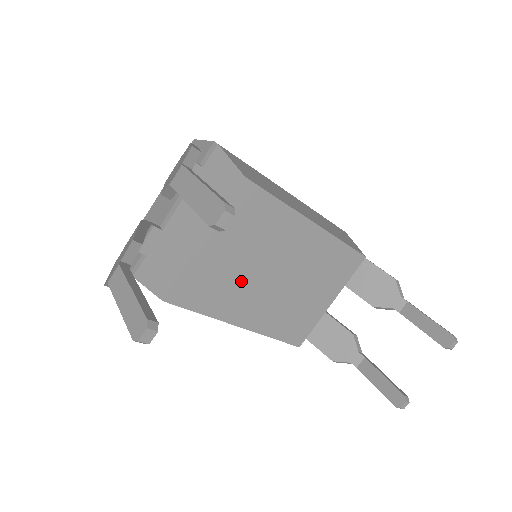
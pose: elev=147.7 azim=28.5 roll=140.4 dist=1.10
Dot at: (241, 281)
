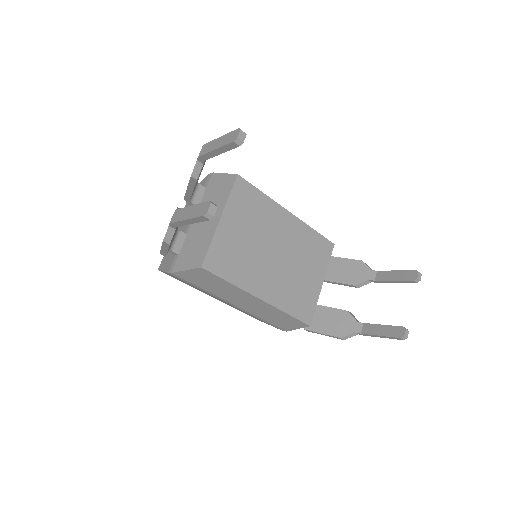
Dot at: (252, 256)
